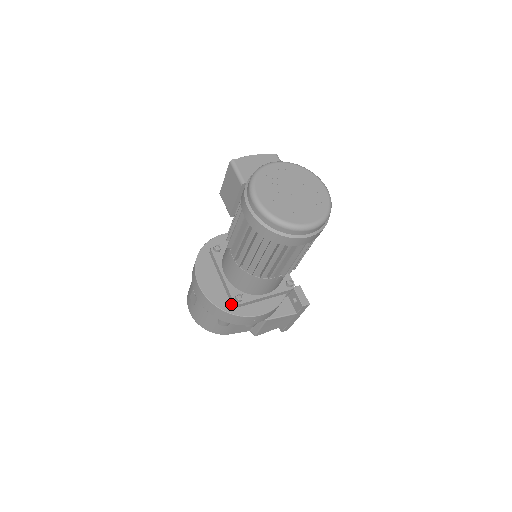
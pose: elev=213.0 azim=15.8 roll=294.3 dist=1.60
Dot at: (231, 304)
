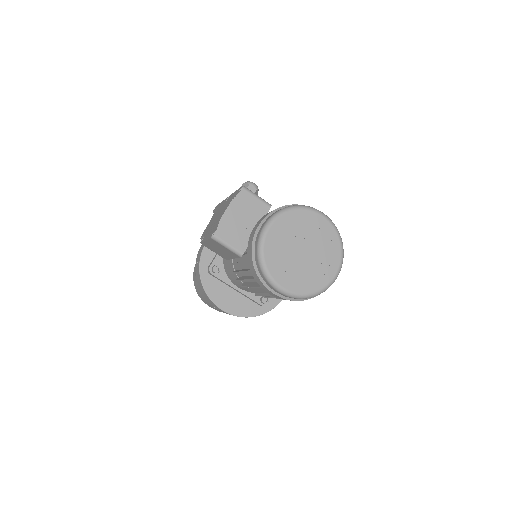
Dot at: (259, 305)
